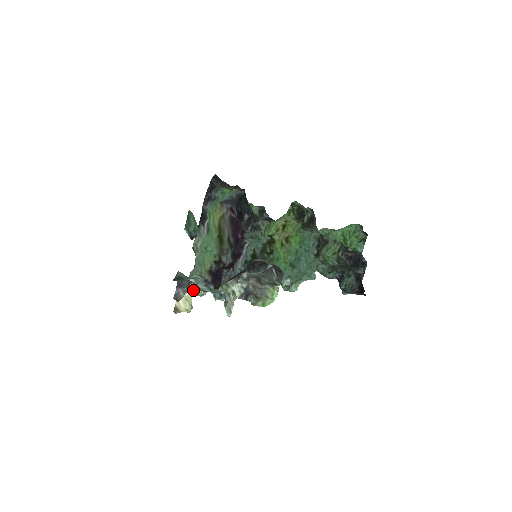
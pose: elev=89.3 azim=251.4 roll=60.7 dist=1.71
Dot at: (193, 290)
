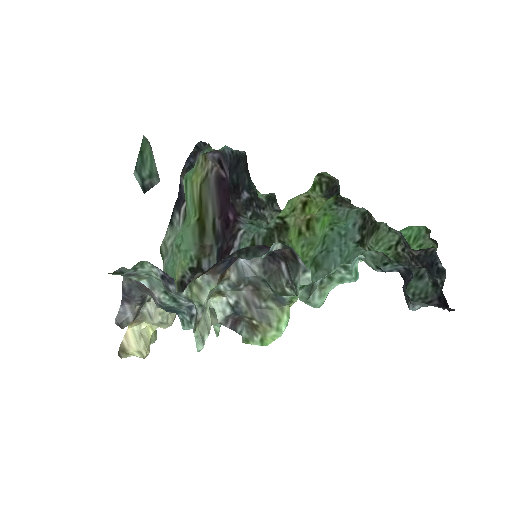
Dot at: (151, 315)
